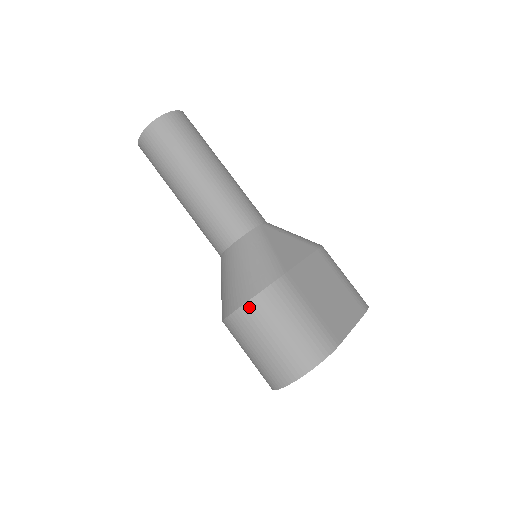
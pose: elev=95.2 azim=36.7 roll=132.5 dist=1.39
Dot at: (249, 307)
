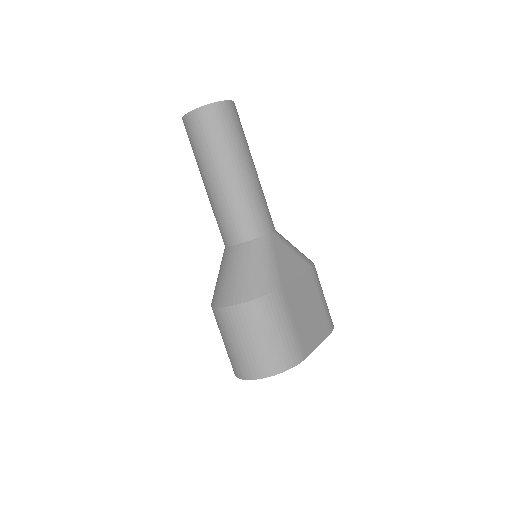
Dot at: (242, 308)
